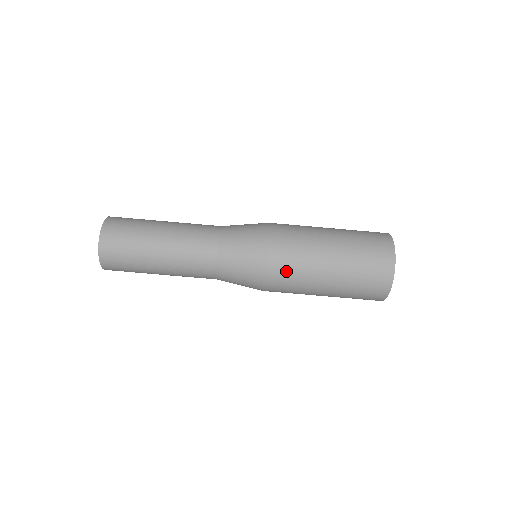
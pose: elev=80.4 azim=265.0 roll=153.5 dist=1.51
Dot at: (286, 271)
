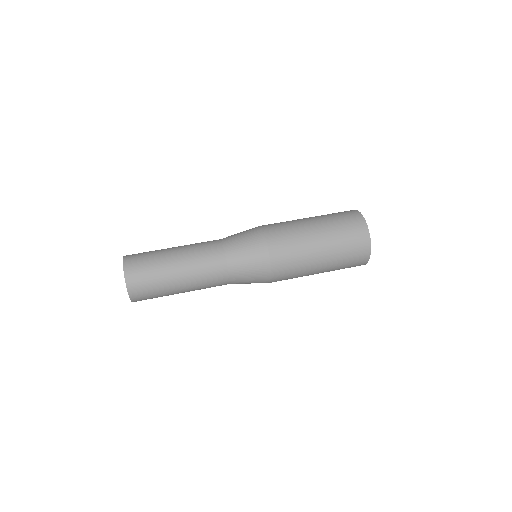
Dot at: (287, 266)
